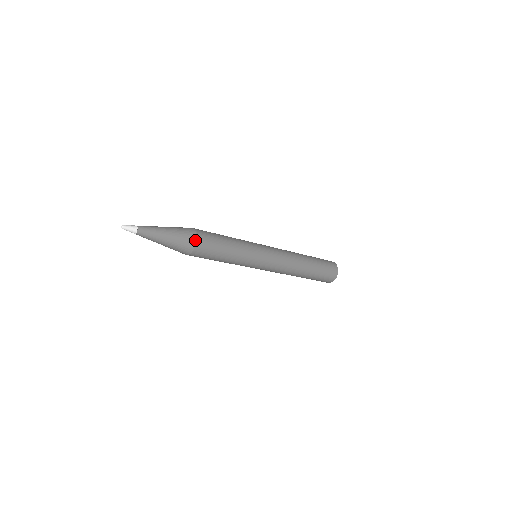
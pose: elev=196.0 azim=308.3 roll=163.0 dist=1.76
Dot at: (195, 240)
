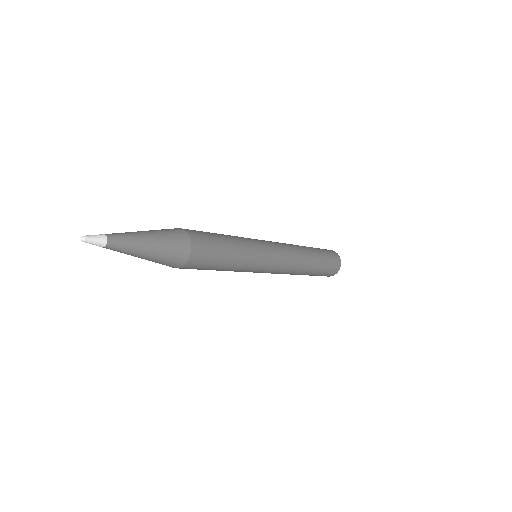
Dot at: (188, 256)
